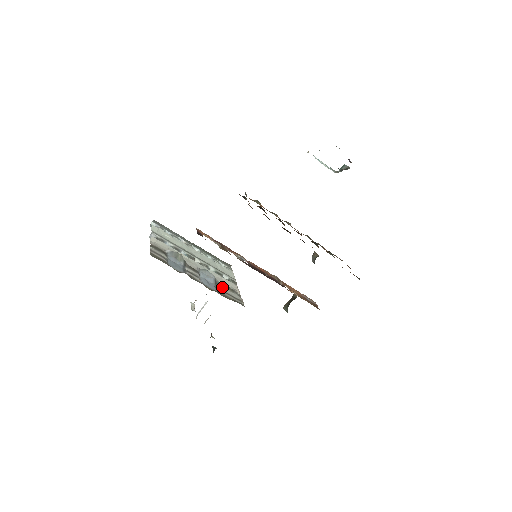
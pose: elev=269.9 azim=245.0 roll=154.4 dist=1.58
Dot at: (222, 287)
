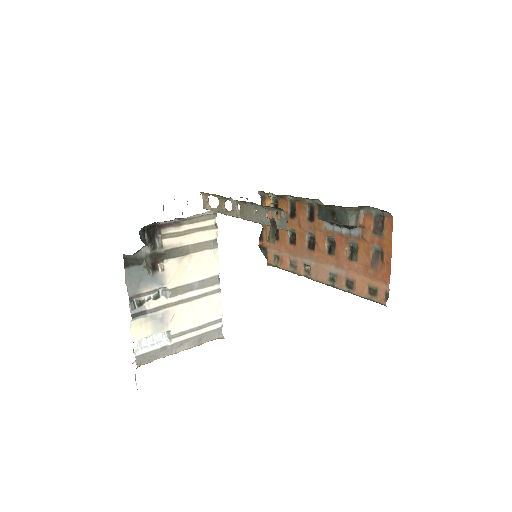
Dot at: occluded
